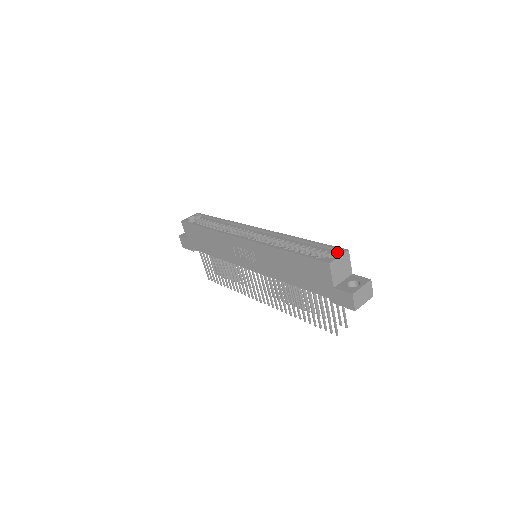
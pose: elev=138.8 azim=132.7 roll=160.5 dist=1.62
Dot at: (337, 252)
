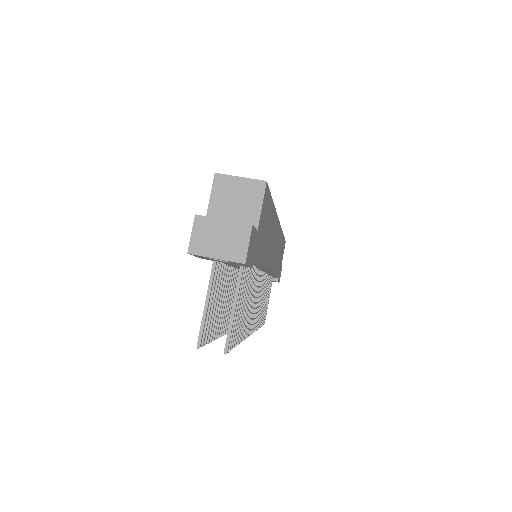
Dot at: occluded
